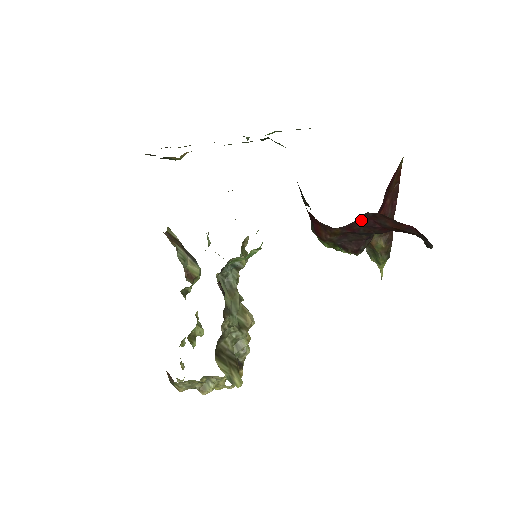
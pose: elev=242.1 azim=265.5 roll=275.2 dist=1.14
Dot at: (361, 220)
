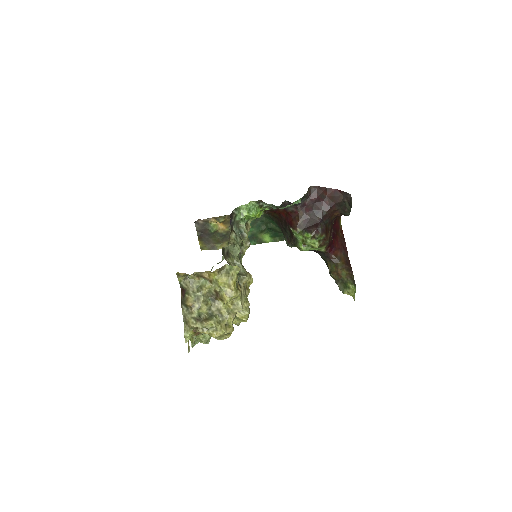
Dot at: (311, 199)
